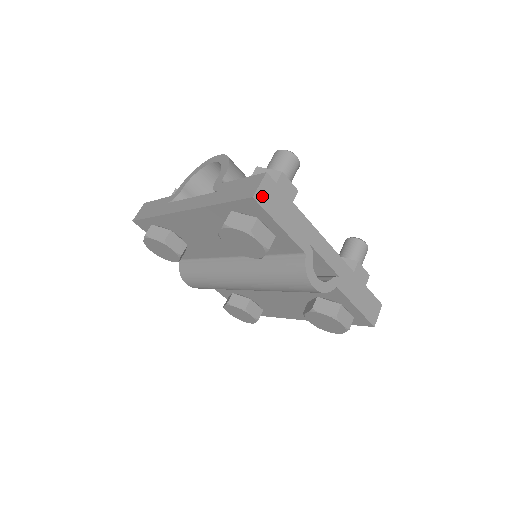
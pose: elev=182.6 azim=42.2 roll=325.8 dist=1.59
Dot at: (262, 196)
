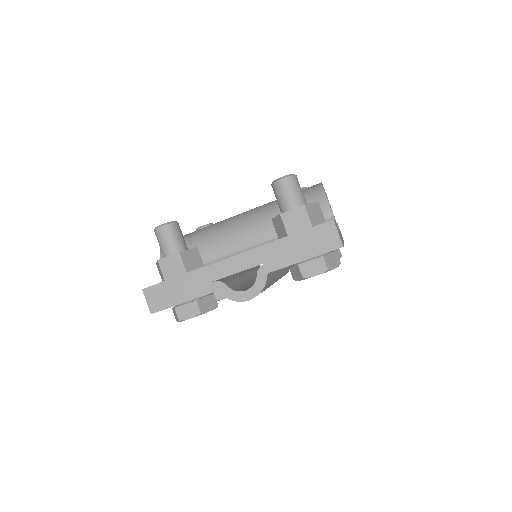
Dot at: (155, 305)
